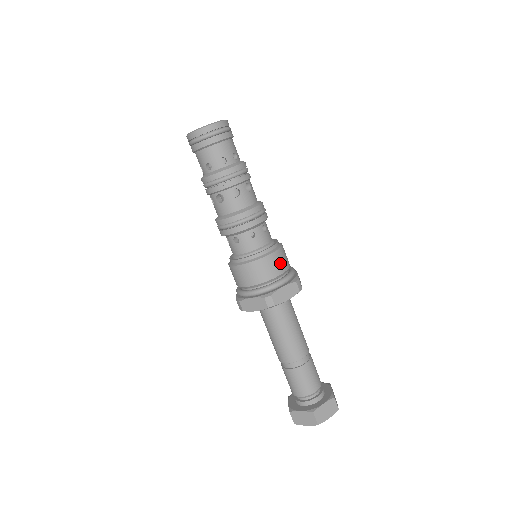
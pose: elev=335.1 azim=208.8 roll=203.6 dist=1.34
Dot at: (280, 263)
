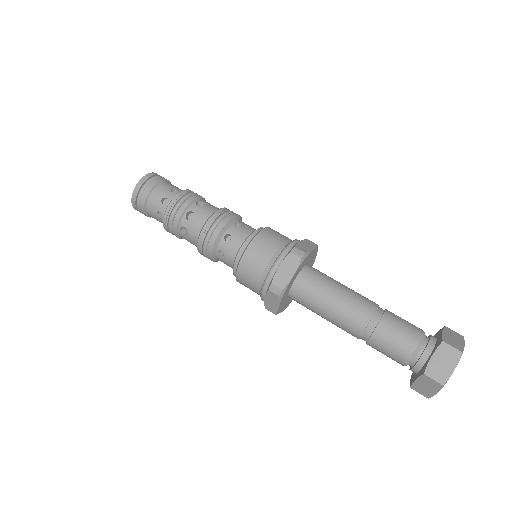
Dot at: (280, 234)
